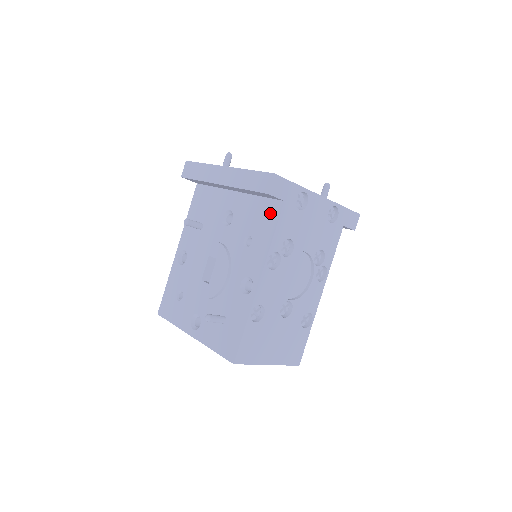
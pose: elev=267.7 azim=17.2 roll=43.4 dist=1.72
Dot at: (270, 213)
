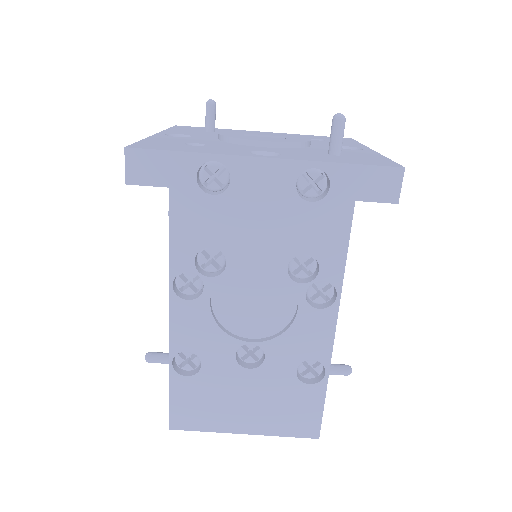
Dot at: occluded
